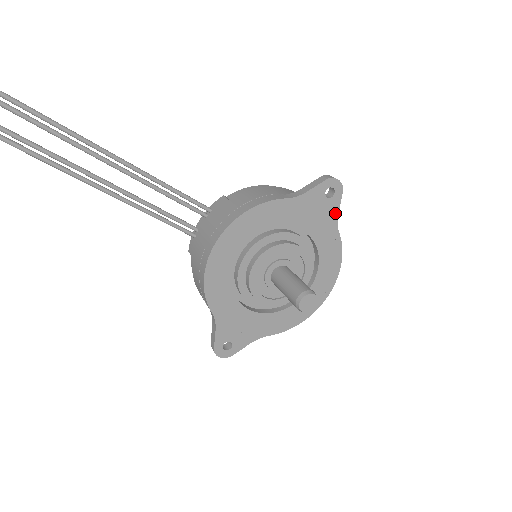
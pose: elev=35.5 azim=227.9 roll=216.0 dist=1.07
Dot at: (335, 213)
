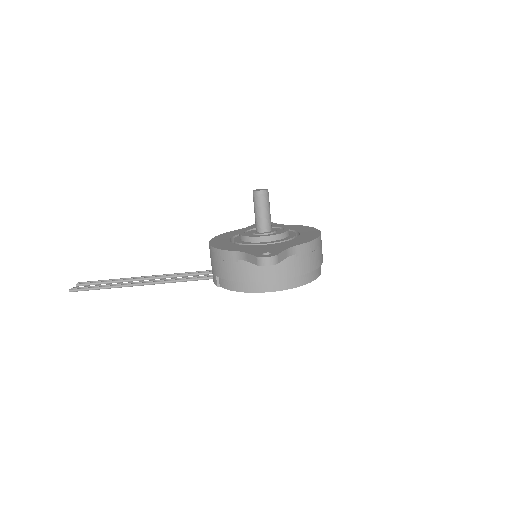
Dot at: (276, 224)
